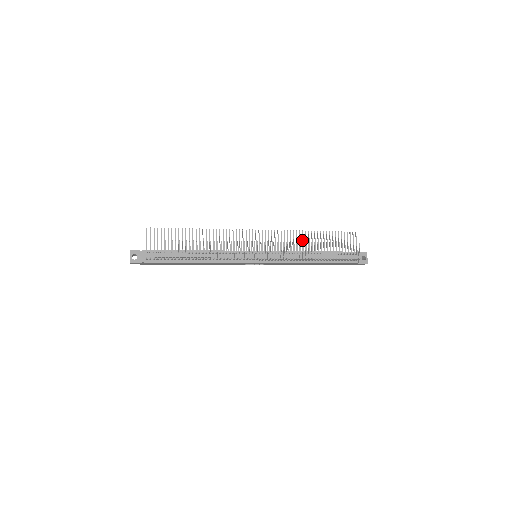
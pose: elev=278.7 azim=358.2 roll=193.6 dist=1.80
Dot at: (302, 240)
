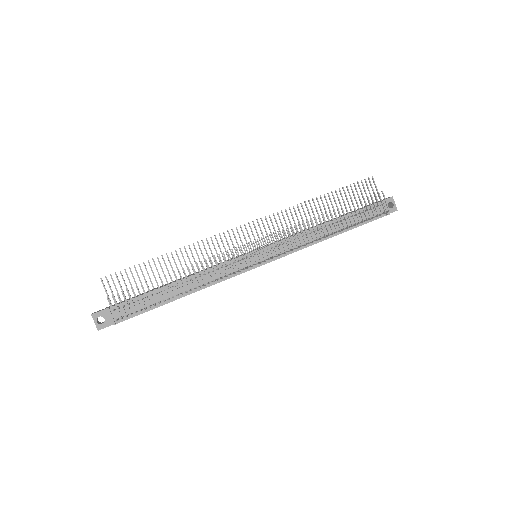
Dot at: occluded
